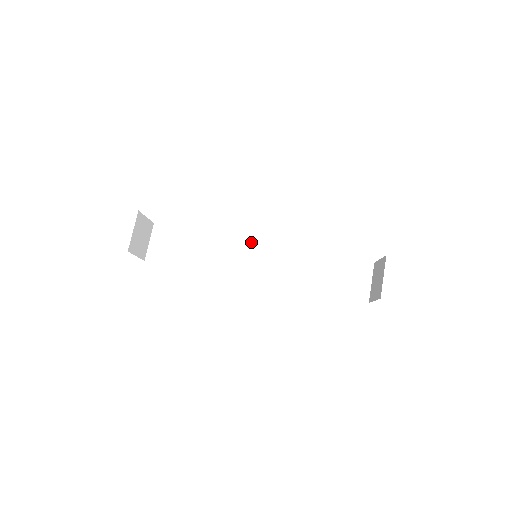
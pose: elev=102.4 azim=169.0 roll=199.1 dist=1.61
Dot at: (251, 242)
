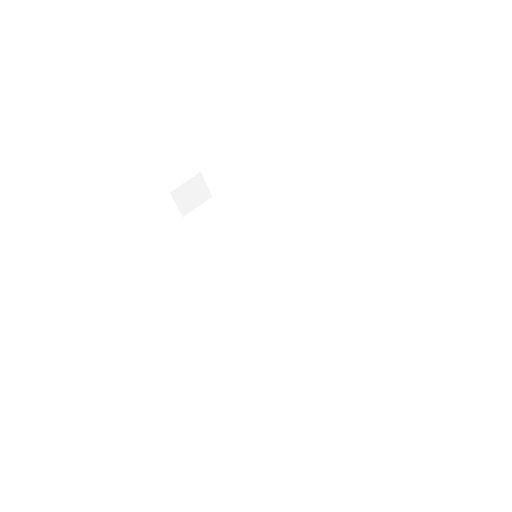
Dot at: (265, 248)
